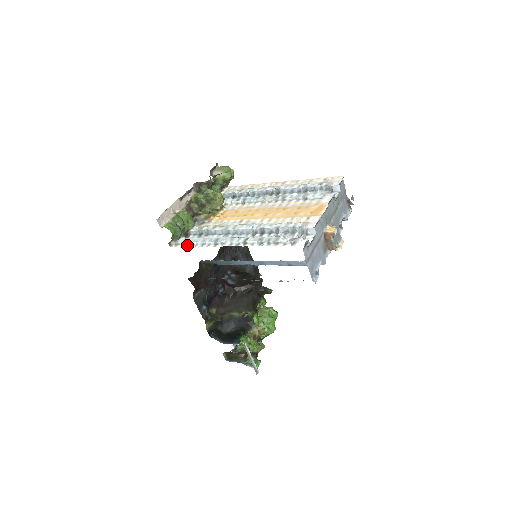
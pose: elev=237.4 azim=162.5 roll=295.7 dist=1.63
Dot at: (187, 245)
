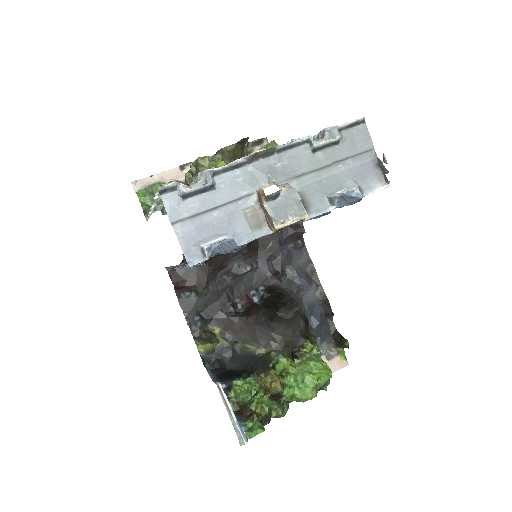
Dot at: (149, 216)
